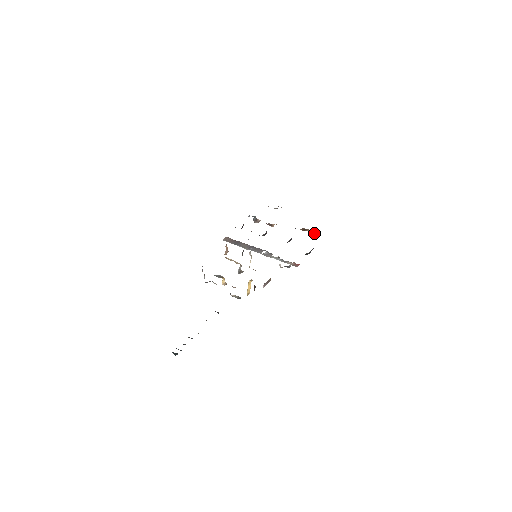
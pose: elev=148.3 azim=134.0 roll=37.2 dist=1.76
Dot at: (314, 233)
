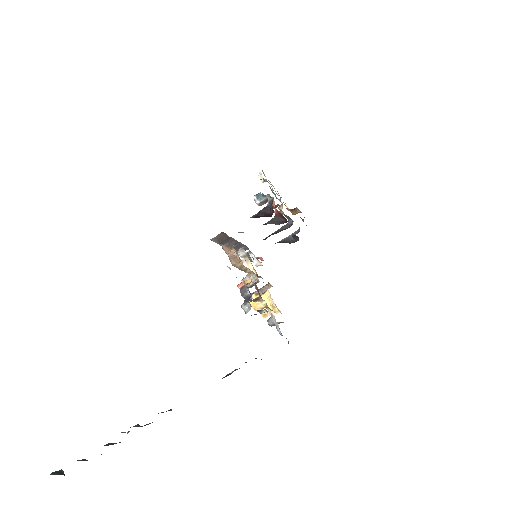
Dot at: (295, 213)
